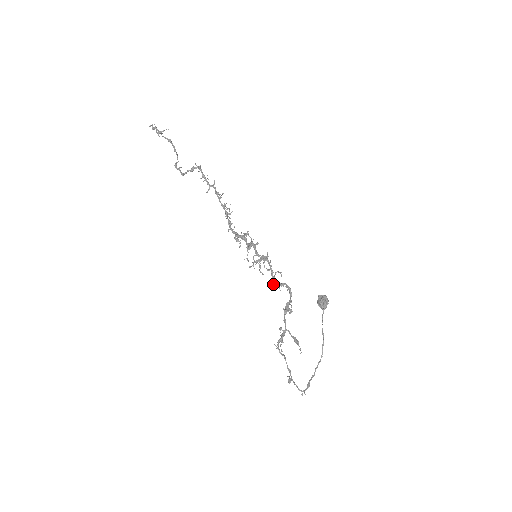
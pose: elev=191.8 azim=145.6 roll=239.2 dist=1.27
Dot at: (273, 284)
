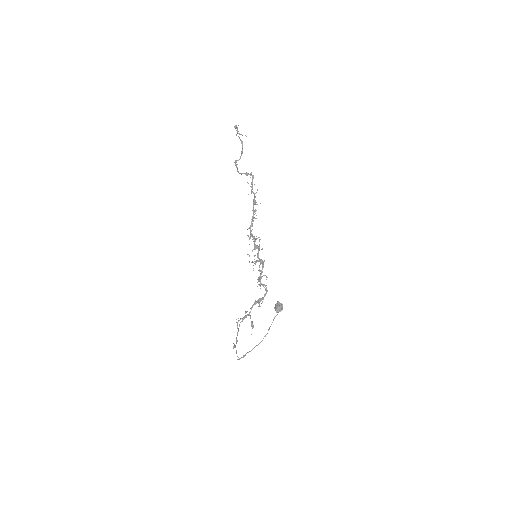
Dot at: (258, 281)
